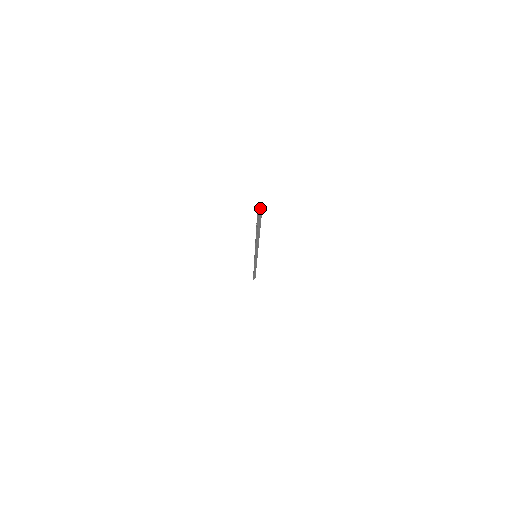
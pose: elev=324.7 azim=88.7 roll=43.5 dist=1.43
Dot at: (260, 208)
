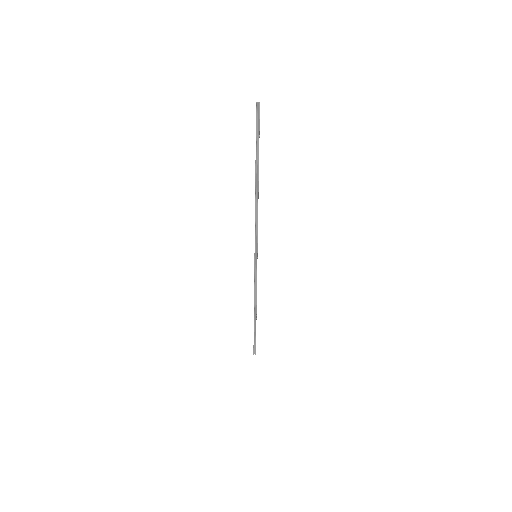
Dot at: (258, 102)
